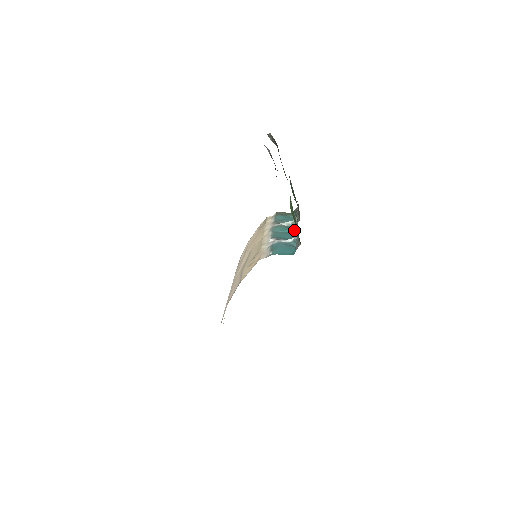
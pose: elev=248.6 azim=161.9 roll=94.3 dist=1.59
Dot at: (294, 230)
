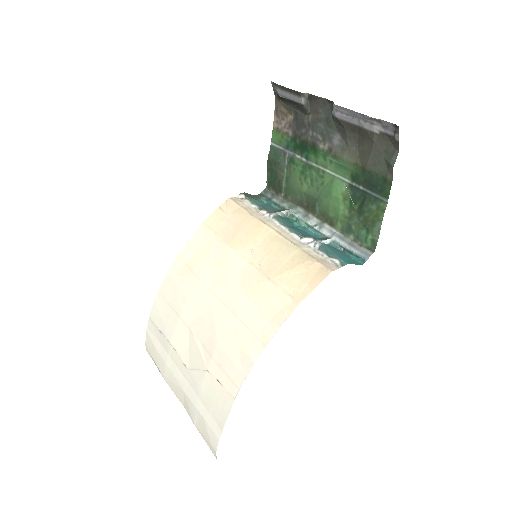
Dot at: (300, 224)
